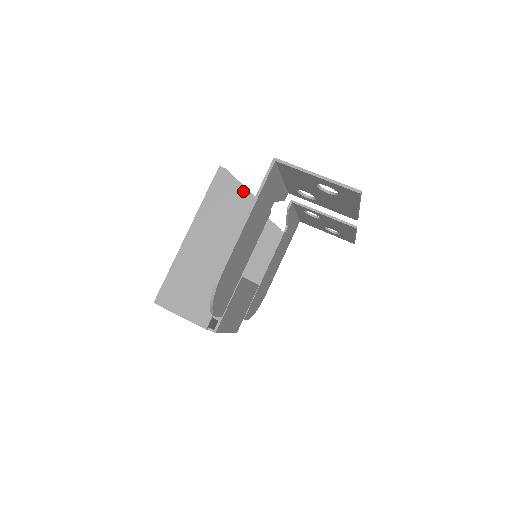
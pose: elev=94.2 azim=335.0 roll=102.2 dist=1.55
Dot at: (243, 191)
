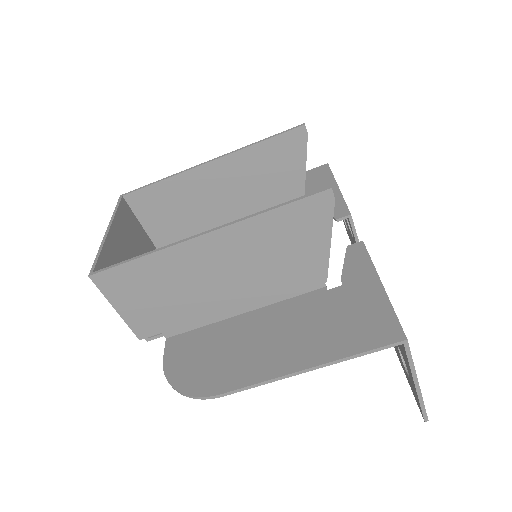
Dot at: (323, 245)
